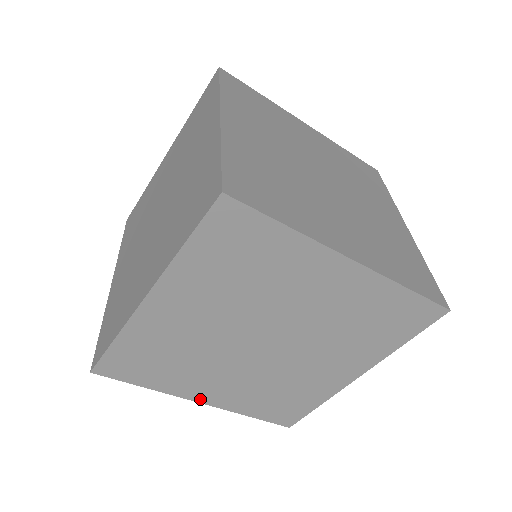
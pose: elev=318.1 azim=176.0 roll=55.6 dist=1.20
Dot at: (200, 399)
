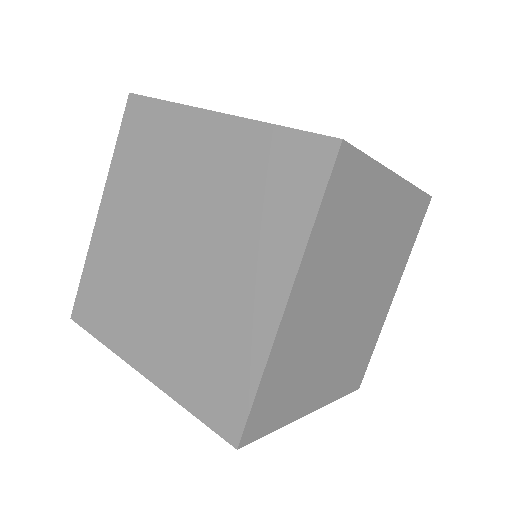
Dot at: (139, 365)
